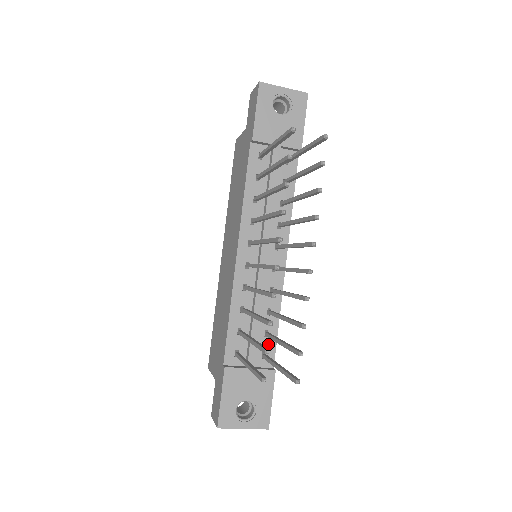
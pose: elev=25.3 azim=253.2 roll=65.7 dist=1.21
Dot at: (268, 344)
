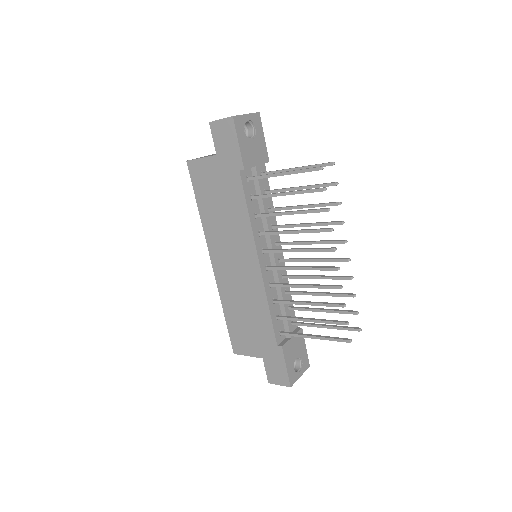
Dot at: (291, 314)
